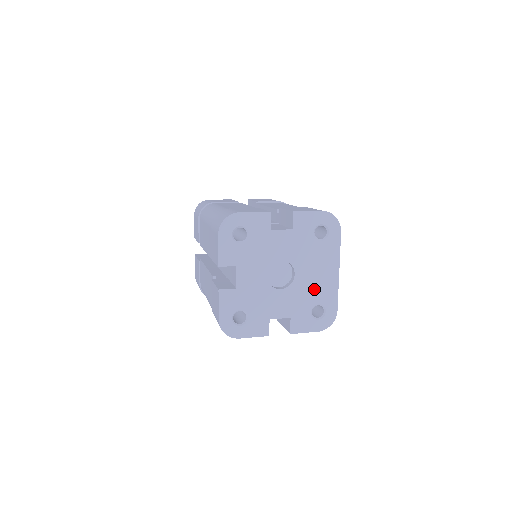
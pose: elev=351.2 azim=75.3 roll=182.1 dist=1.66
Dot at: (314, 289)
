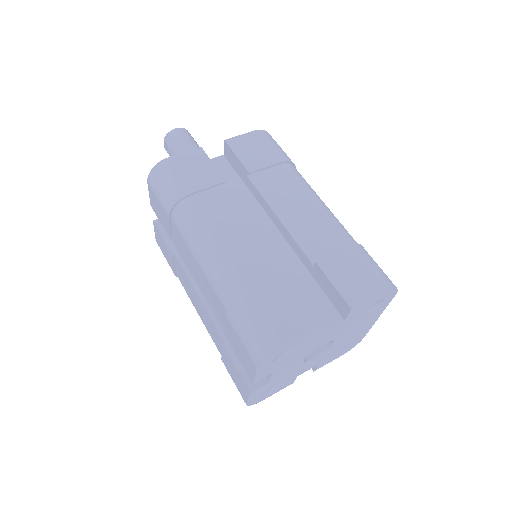
Dot at: (348, 340)
